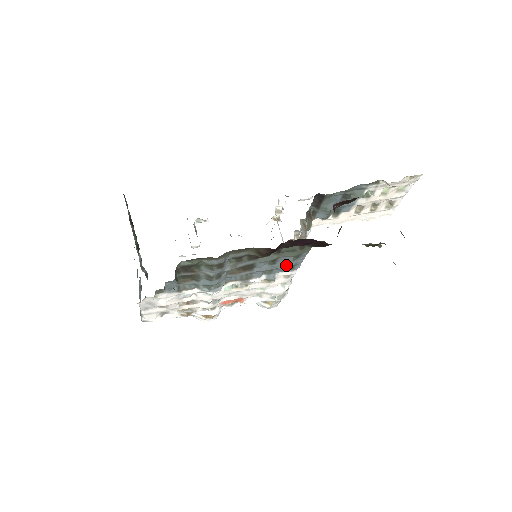
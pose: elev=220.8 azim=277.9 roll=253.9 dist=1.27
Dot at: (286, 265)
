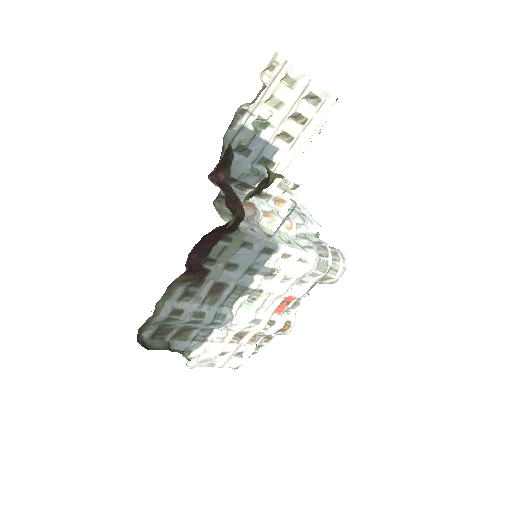
Dot at: (252, 257)
